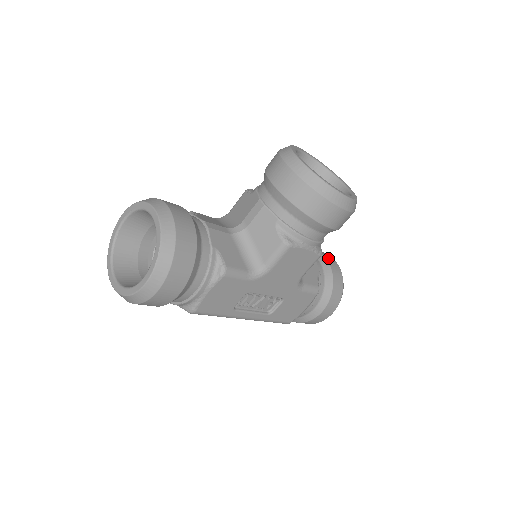
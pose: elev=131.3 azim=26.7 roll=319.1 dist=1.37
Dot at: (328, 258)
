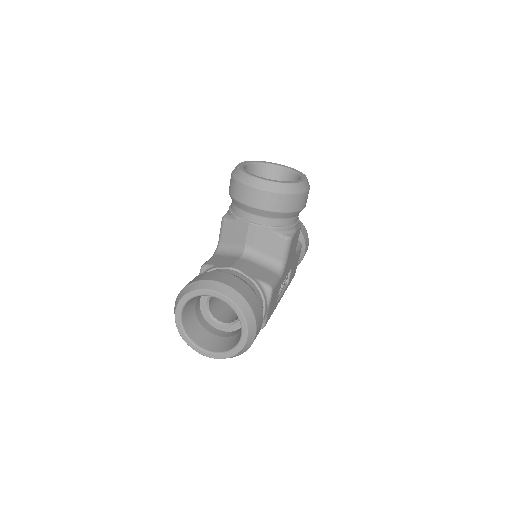
Dot at: occluded
